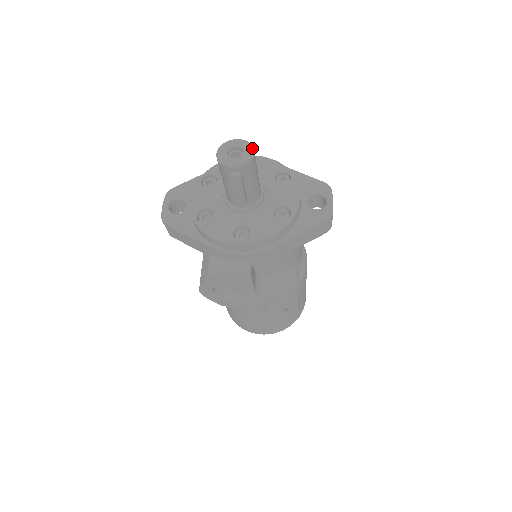
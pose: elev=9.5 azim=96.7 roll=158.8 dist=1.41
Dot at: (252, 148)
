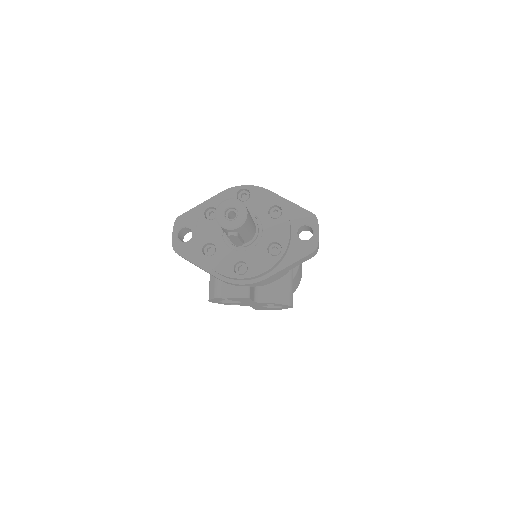
Dot at: (245, 210)
